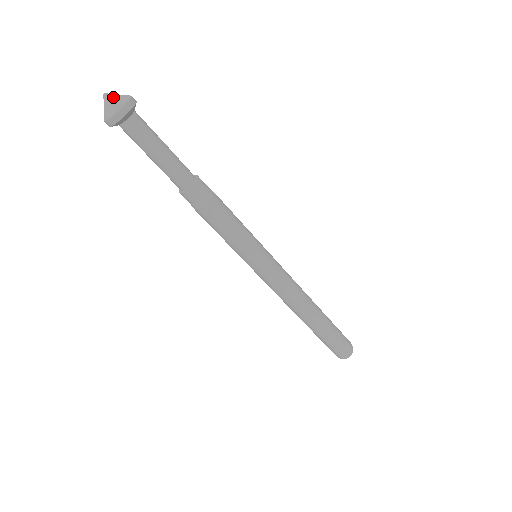
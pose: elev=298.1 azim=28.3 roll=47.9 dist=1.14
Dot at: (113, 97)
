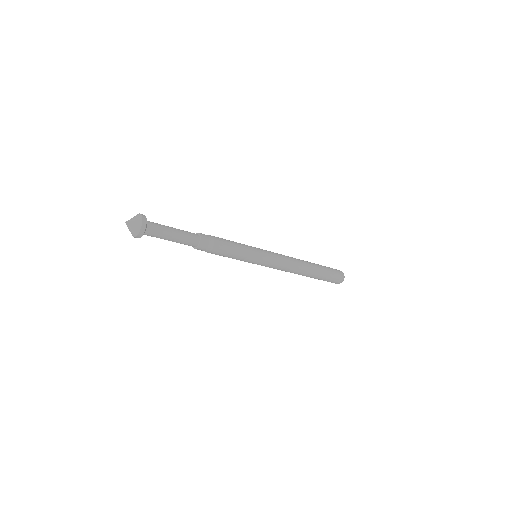
Dot at: (131, 226)
